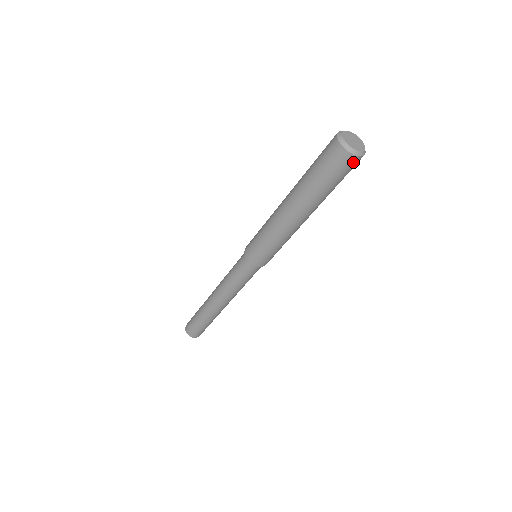
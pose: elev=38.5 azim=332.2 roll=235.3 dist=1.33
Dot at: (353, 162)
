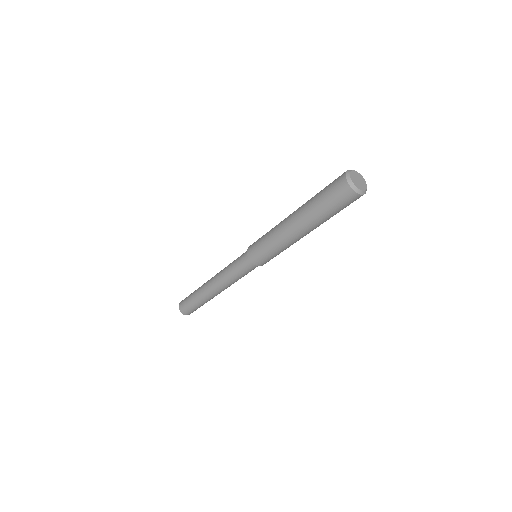
Dot at: occluded
